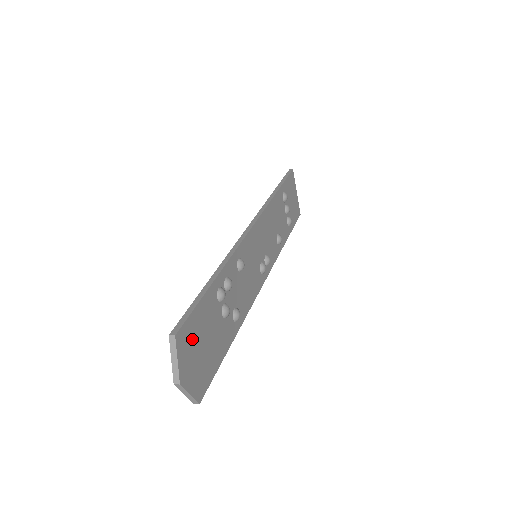
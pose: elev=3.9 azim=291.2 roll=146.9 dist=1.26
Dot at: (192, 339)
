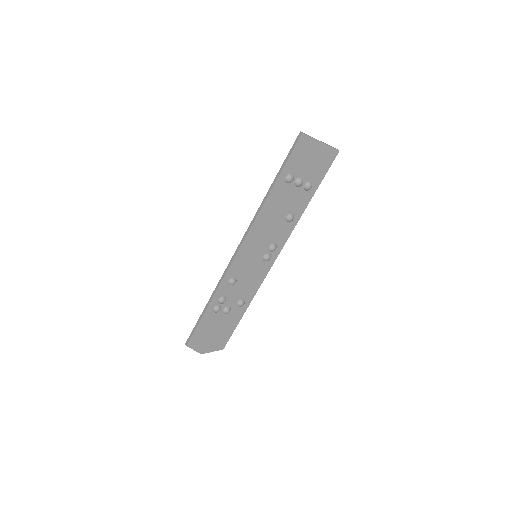
Dot at: (201, 338)
